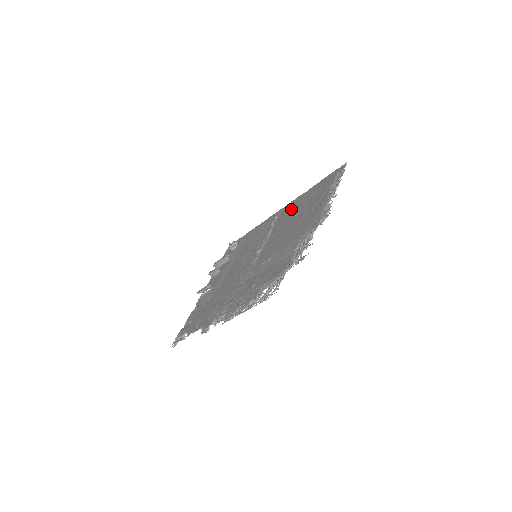
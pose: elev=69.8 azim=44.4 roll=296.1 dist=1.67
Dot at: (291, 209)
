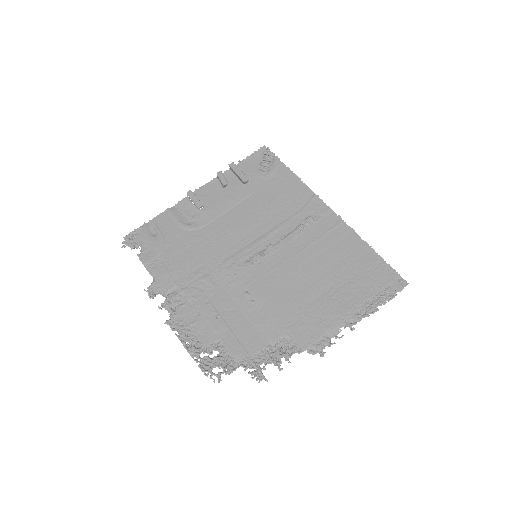
Dot at: (331, 241)
